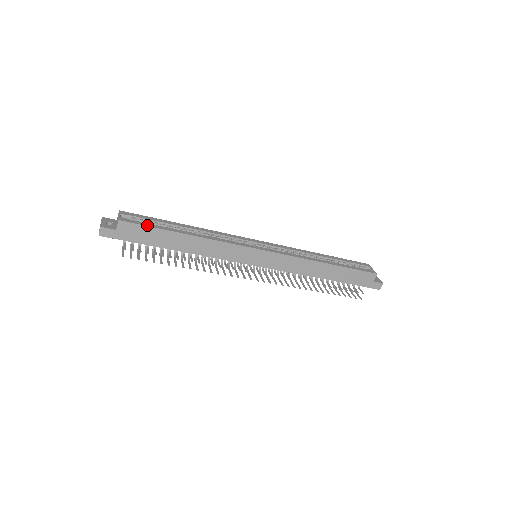
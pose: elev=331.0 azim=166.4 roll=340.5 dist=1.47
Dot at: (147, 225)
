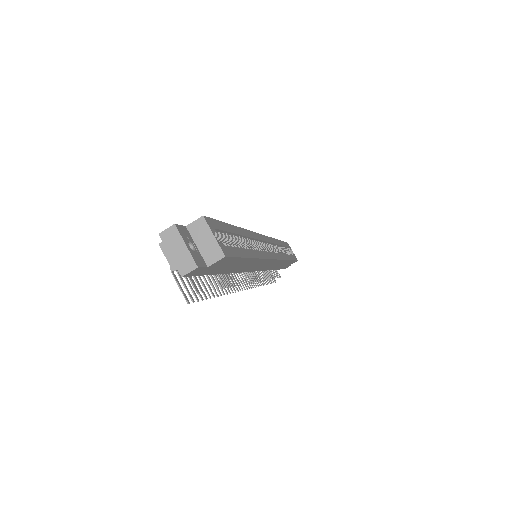
Dot at: (238, 255)
